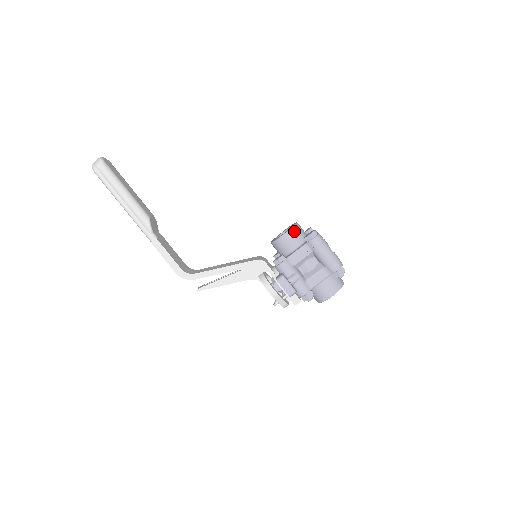
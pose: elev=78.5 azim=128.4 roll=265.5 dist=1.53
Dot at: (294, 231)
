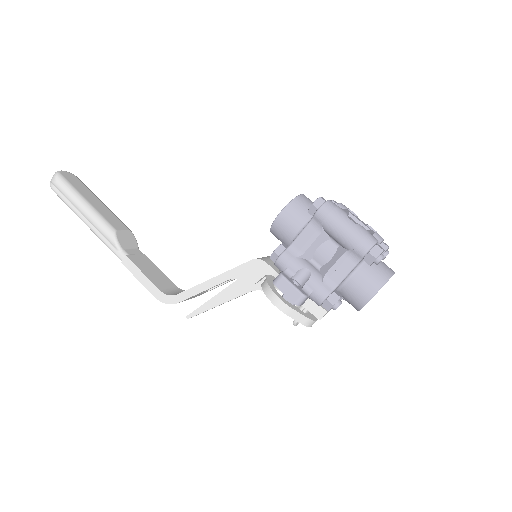
Dot at: (294, 206)
